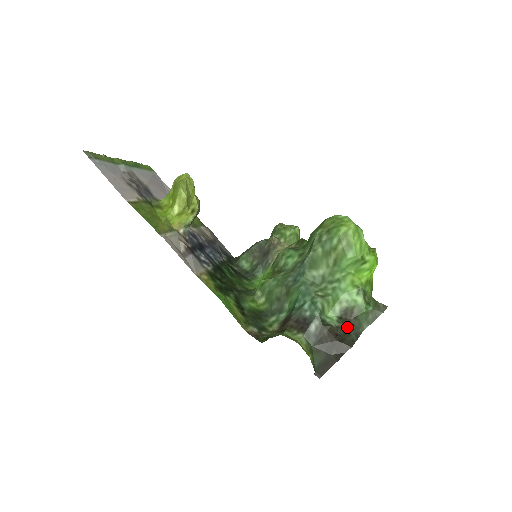
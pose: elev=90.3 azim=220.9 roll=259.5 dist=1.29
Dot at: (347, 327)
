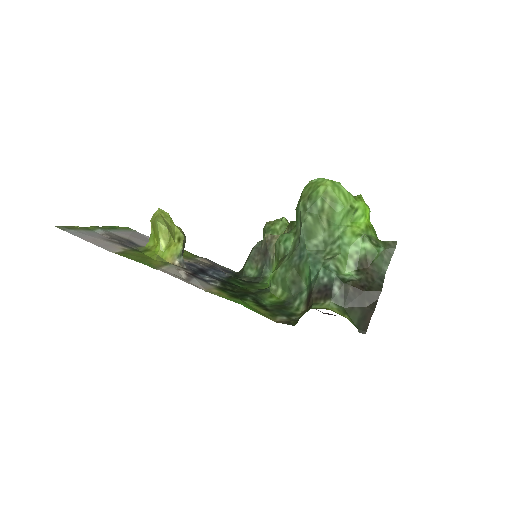
Dot at: (368, 276)
